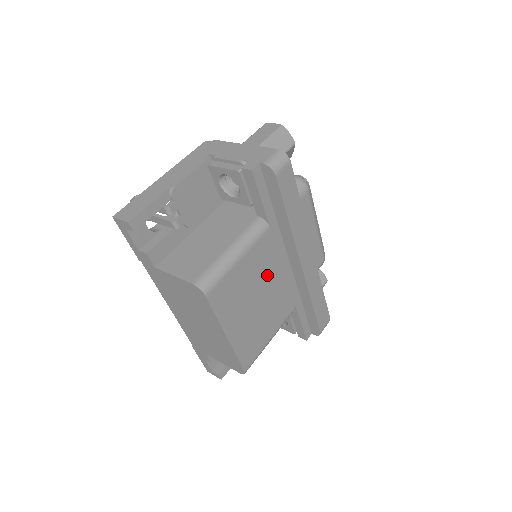
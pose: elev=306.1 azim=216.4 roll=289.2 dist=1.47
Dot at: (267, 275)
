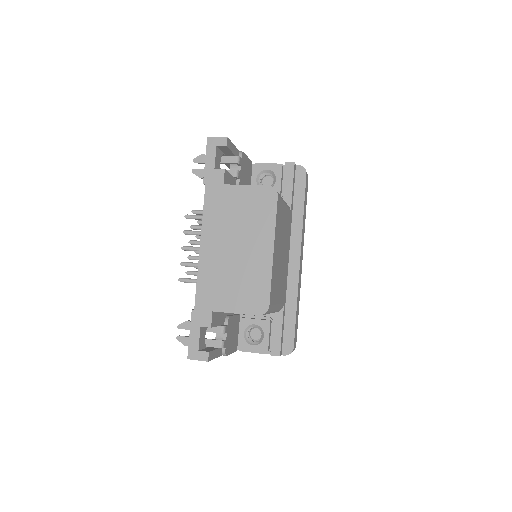
Dot at: (285, 244)
